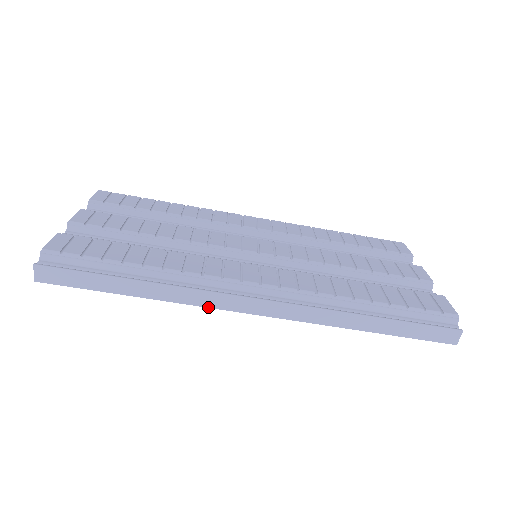
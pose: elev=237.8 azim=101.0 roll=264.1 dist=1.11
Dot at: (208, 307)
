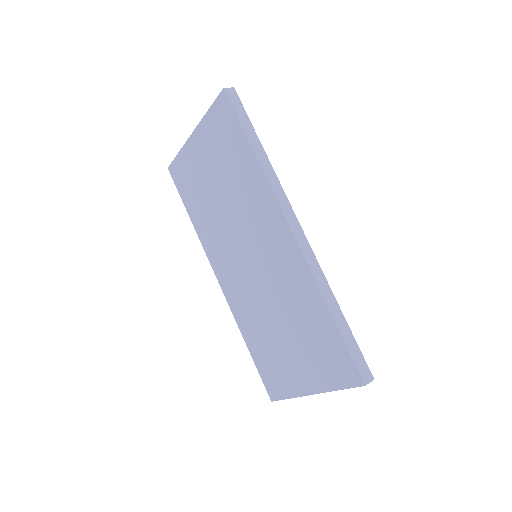
Dot at: (276, 196)
